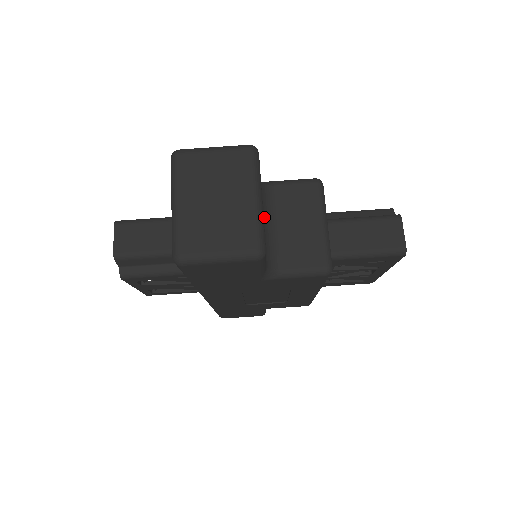
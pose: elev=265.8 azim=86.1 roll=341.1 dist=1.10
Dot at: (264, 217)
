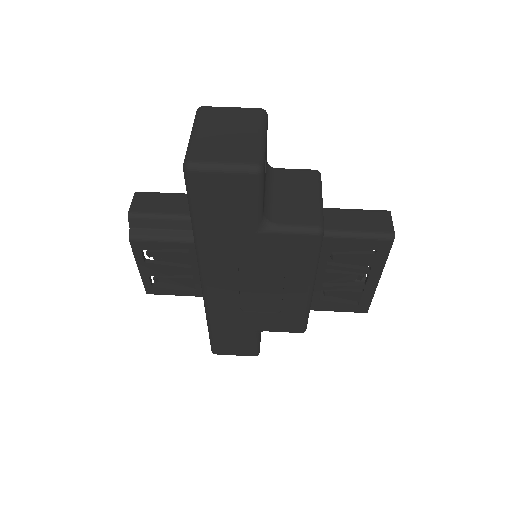
Dot at: (267, 184)
